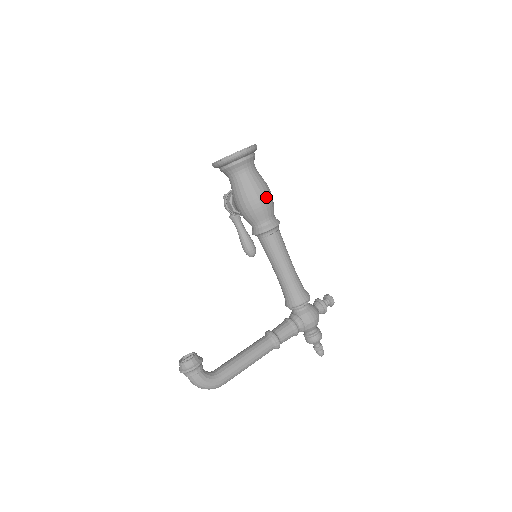
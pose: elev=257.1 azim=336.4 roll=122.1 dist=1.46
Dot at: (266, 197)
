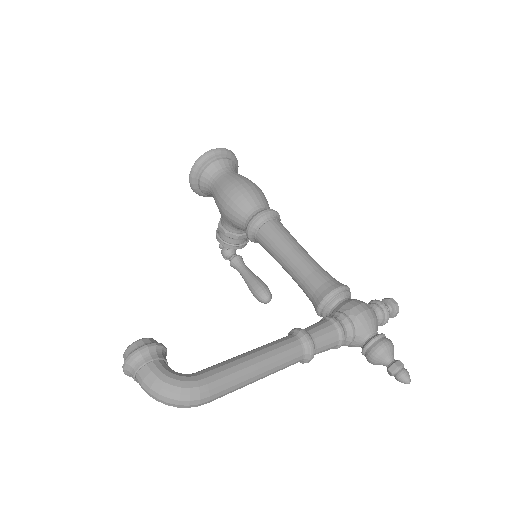
Dot at: (252, 185)
